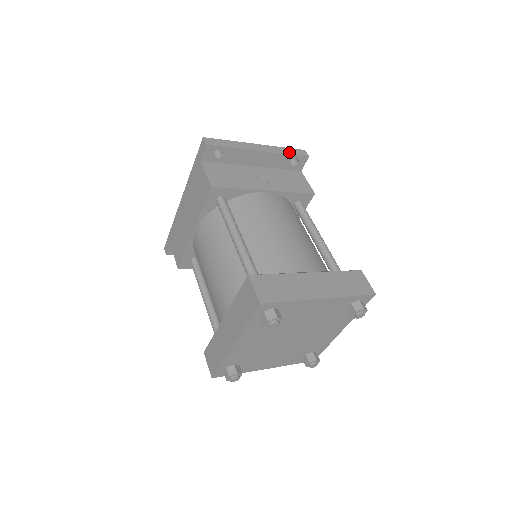
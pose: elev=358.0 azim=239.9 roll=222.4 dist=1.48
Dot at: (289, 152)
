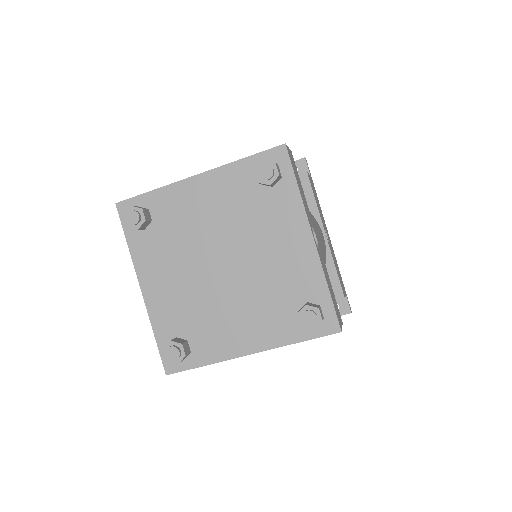
Dot at: occluded
